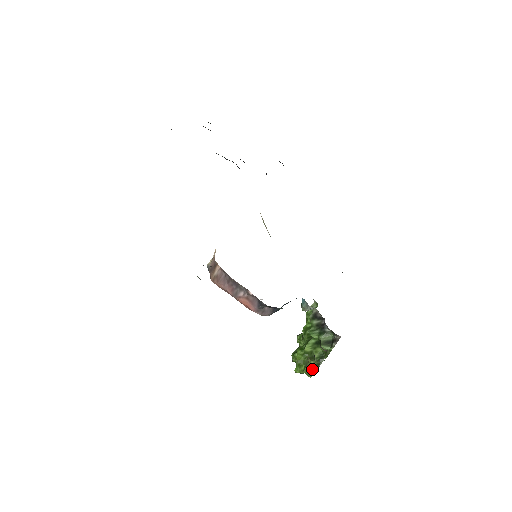
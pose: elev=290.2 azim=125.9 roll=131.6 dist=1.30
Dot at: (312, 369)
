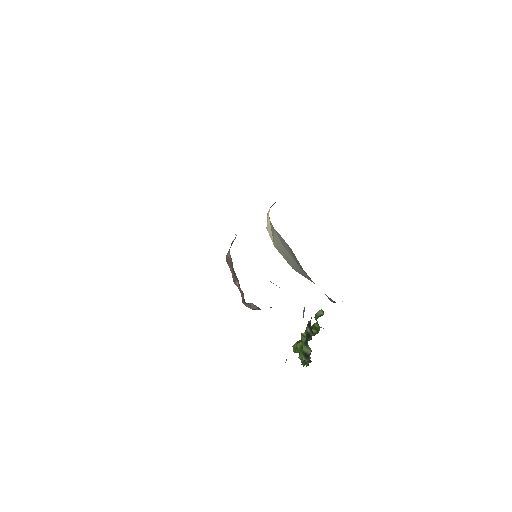
Dot at: occluded
